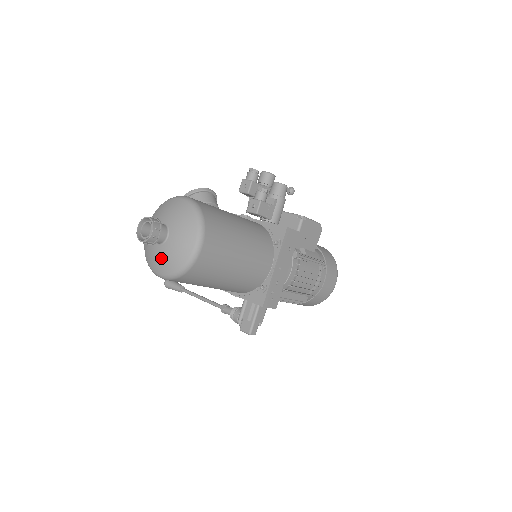
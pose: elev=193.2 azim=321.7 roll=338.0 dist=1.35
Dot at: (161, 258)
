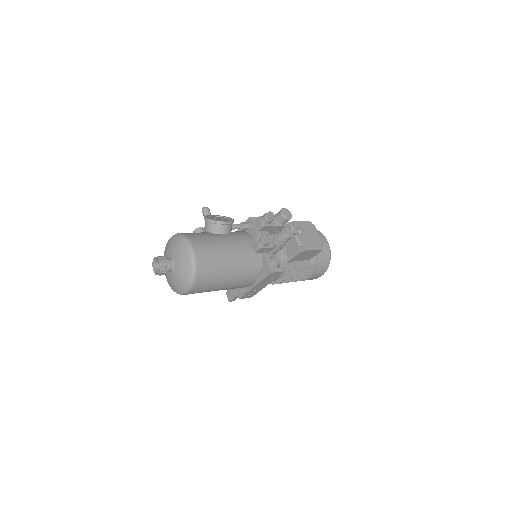
Dot at: (167, 276)
